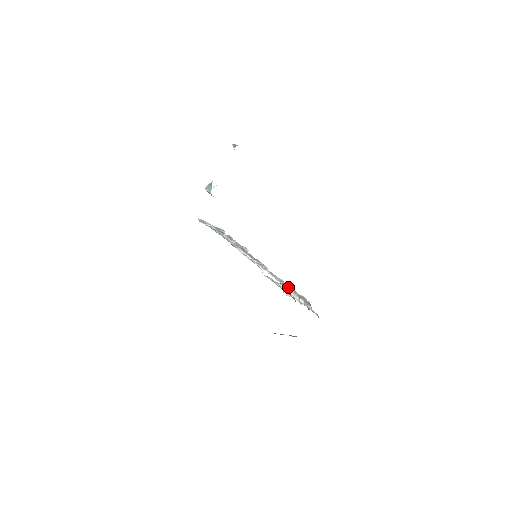
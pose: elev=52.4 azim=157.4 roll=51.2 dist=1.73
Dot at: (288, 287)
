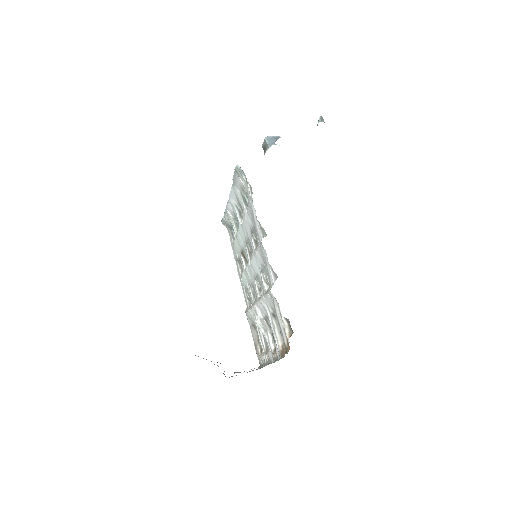
Dot at: occluded
